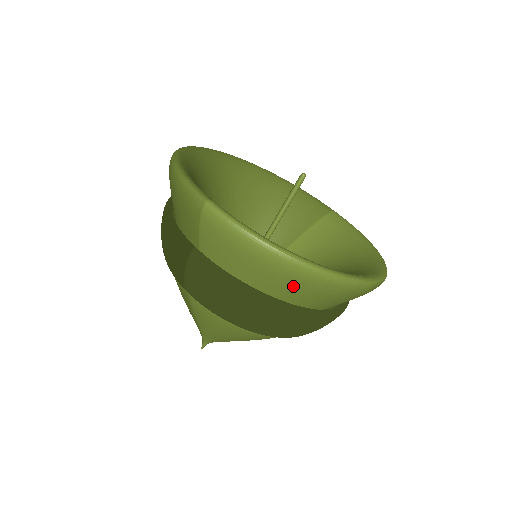
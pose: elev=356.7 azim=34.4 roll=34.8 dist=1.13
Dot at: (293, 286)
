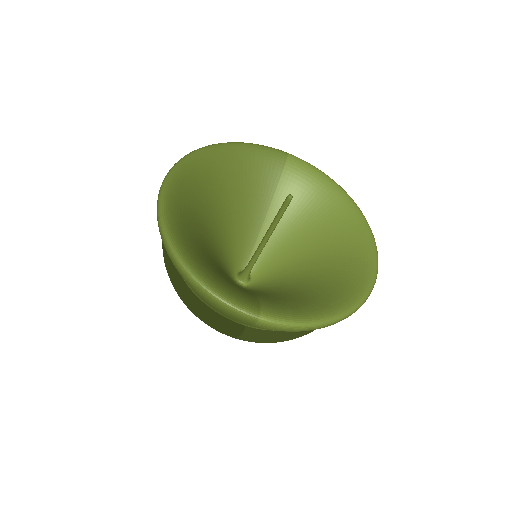
Dot at: occluded
